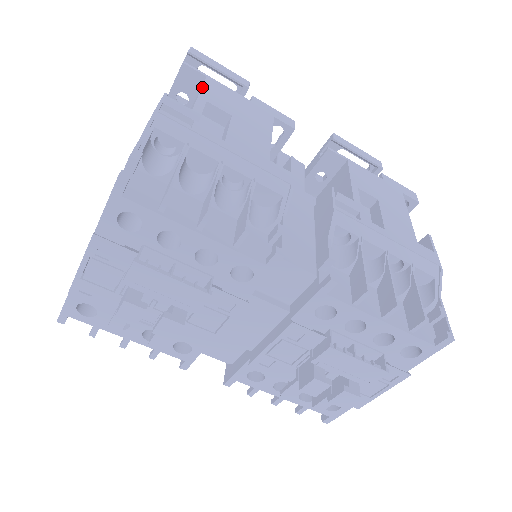
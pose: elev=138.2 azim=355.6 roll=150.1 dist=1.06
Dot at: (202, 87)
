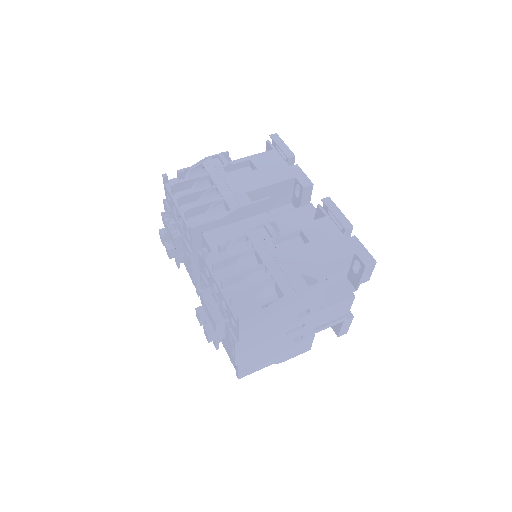
Dot at: (259, 153)
